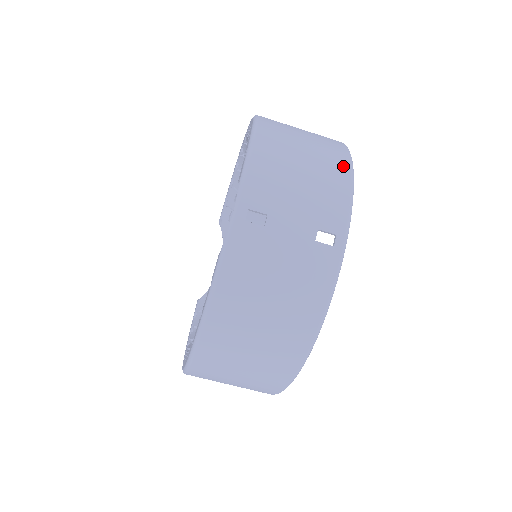
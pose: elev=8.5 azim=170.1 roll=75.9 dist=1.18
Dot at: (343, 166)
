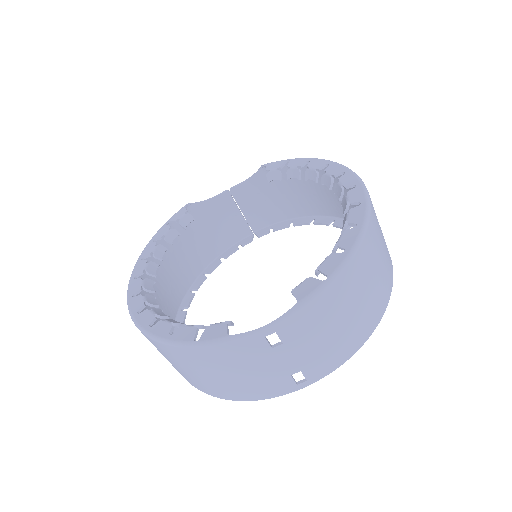
Dot at: (366, 333)
